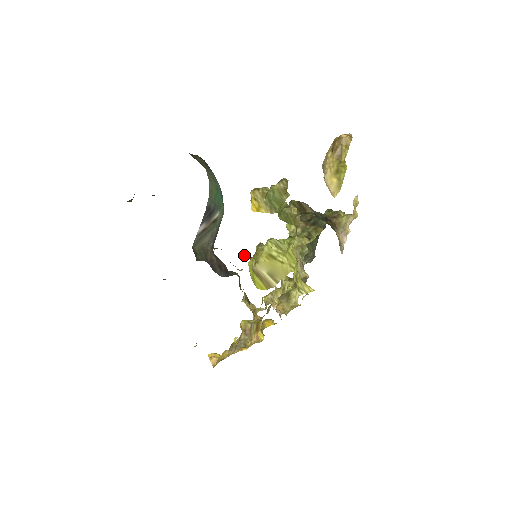
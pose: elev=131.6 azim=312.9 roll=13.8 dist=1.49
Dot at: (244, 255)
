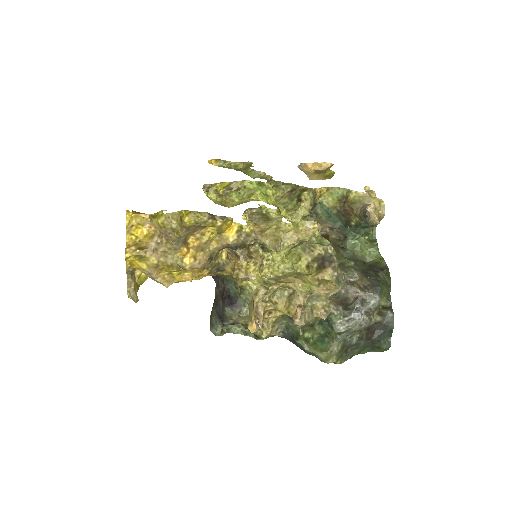
Dot at: (282, 331)
